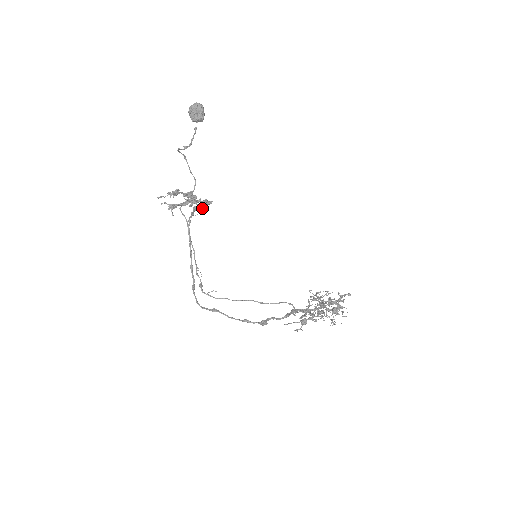
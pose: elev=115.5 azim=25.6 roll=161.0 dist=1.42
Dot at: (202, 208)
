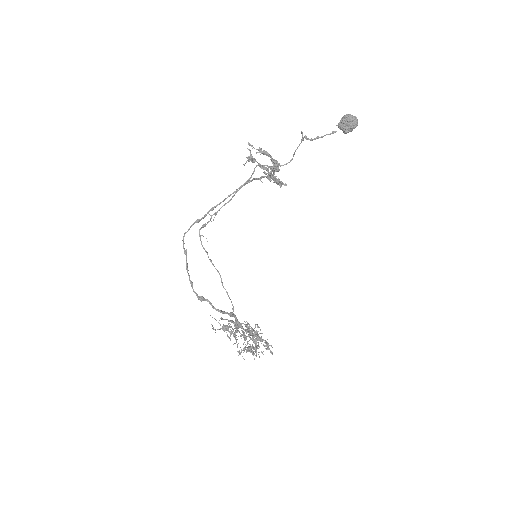
Dot at: occluded
